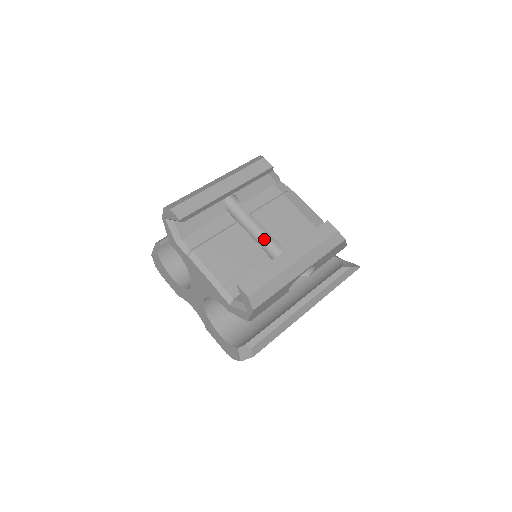
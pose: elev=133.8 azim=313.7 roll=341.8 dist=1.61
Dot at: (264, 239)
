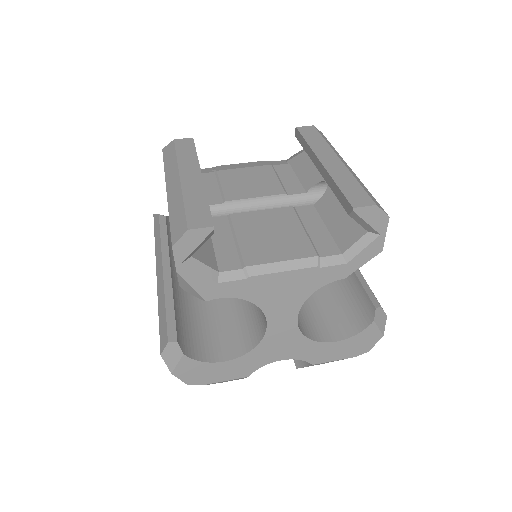
Dot at: (265, 207)
